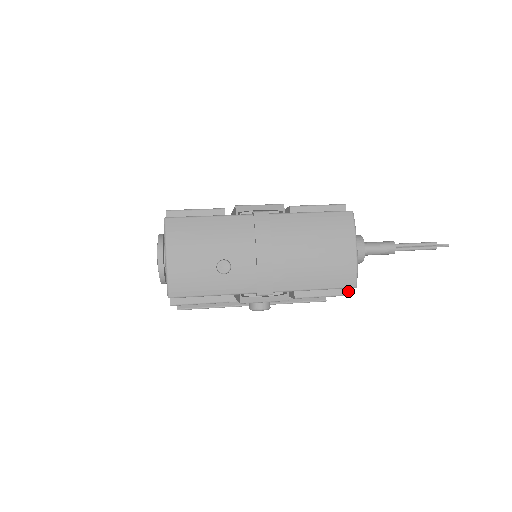
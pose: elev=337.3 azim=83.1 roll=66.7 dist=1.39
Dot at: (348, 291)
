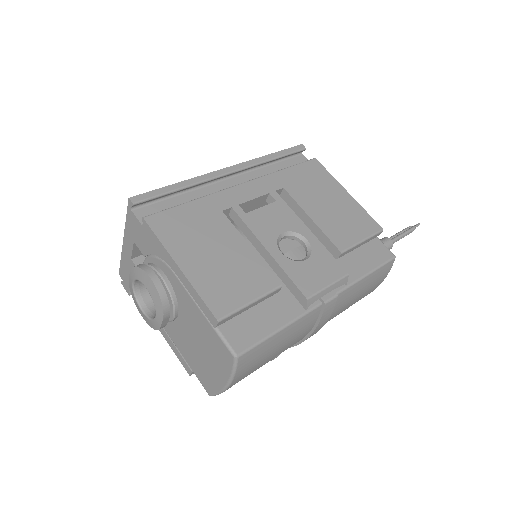
Dot at: occluded
